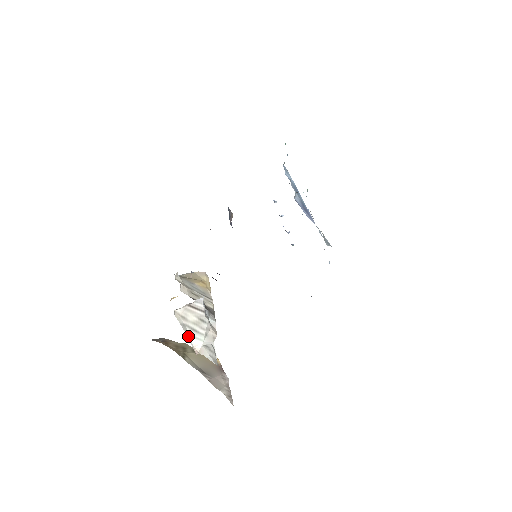
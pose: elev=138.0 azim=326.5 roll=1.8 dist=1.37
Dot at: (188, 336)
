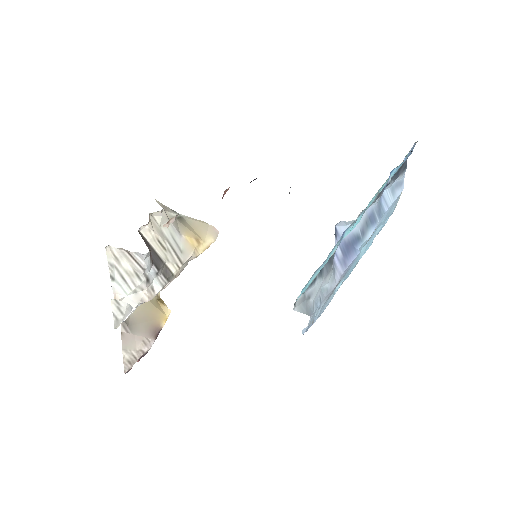
Dot at: (112, 279)
